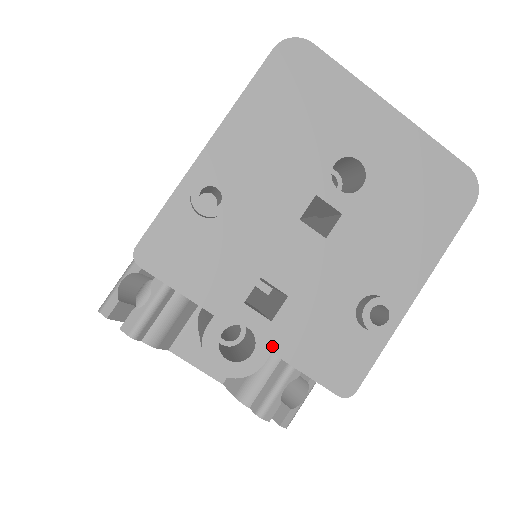
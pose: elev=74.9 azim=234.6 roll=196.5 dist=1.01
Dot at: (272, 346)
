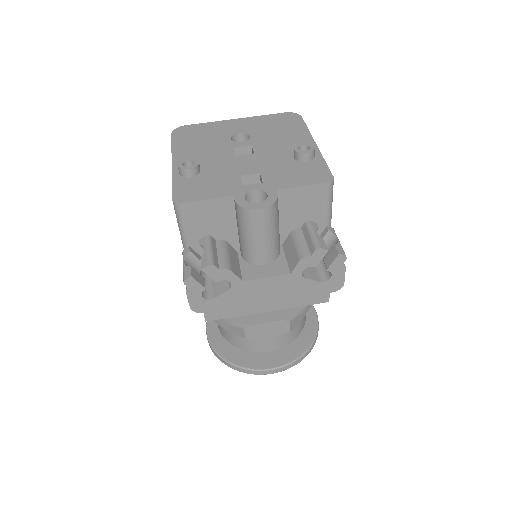
Dot at: (273, 188)
